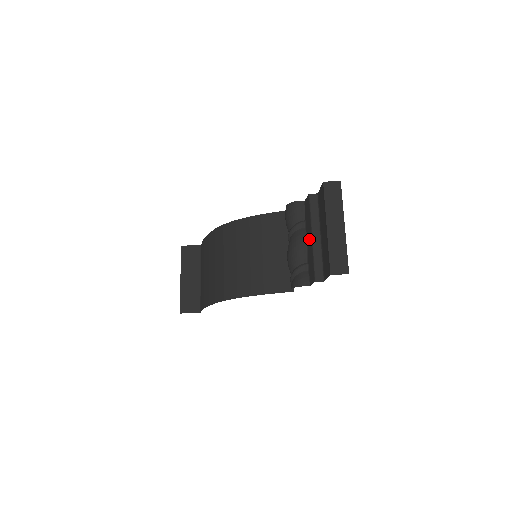
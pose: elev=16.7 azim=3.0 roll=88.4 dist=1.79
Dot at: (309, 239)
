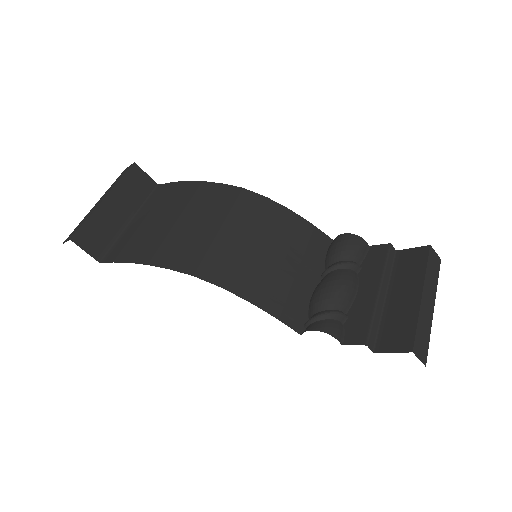
Dot at: (368, 290)
